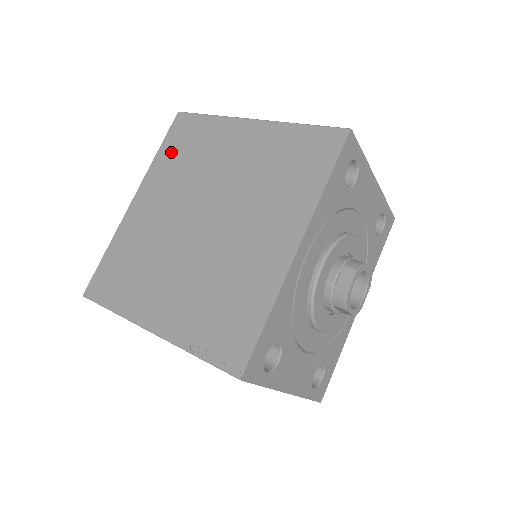
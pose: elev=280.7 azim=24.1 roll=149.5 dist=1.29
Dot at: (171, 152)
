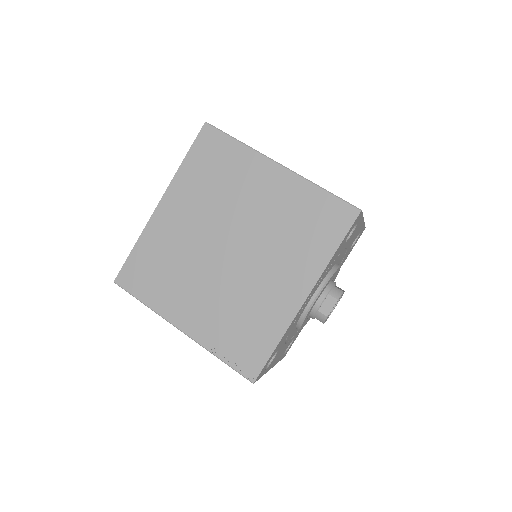
Dot at: (198, 167)
